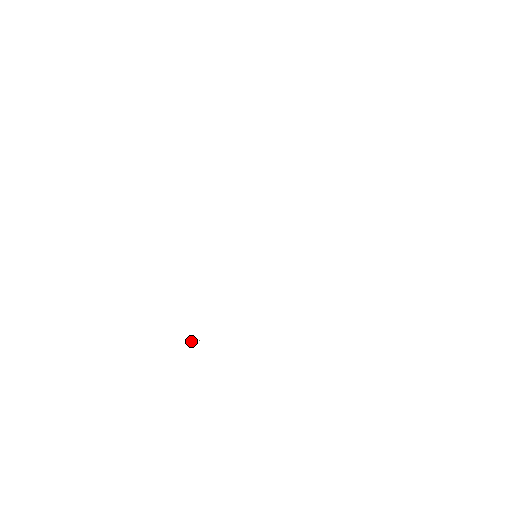
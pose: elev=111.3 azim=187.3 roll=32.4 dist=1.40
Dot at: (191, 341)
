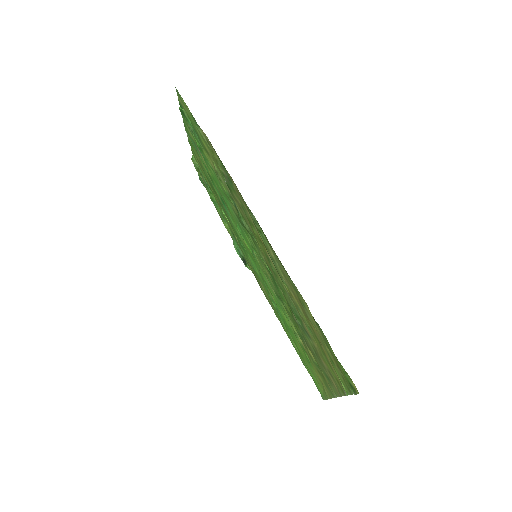
Dot at: occluded
